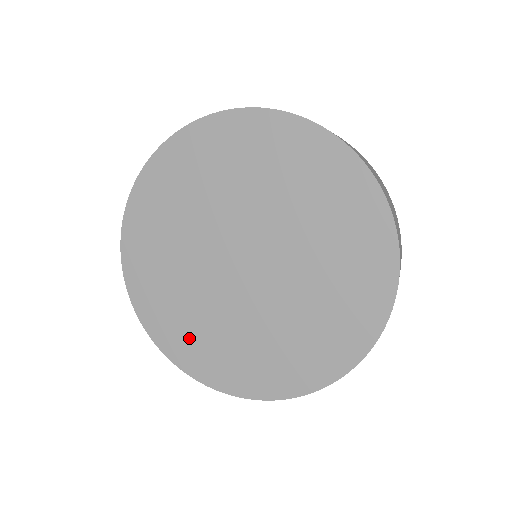
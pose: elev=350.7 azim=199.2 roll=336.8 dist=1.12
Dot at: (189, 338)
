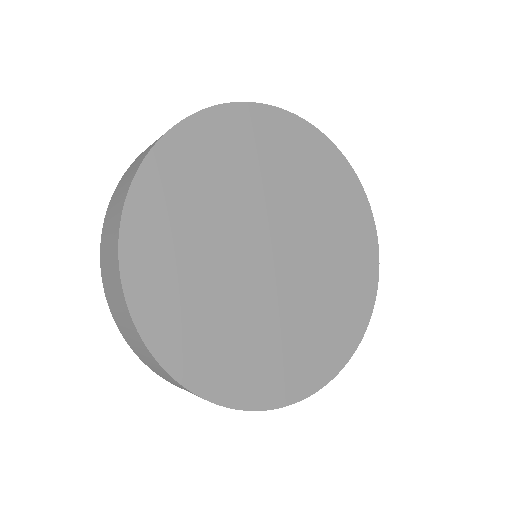
Dot at: (164, 247)
